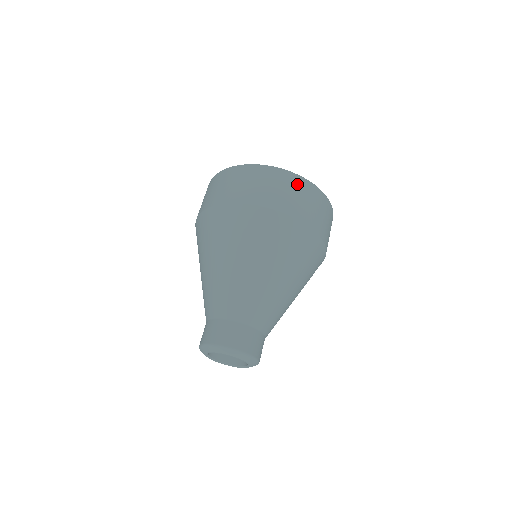
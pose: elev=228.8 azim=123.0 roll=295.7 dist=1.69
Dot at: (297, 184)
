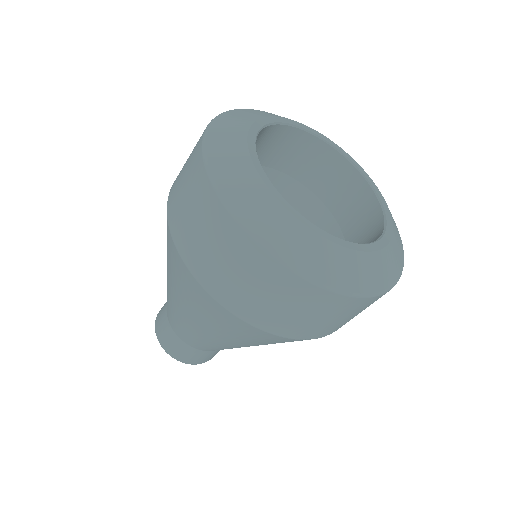
Dot at: (308, 298)
